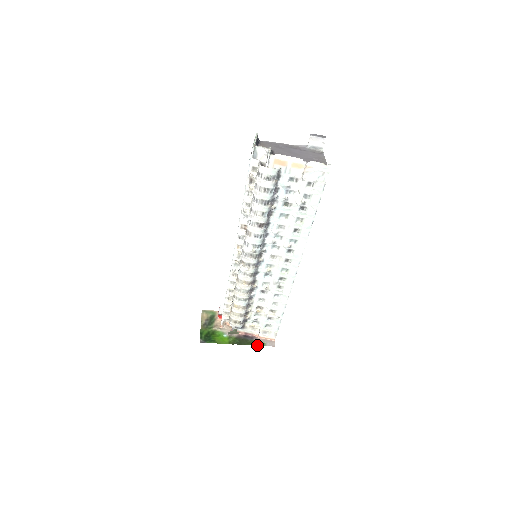
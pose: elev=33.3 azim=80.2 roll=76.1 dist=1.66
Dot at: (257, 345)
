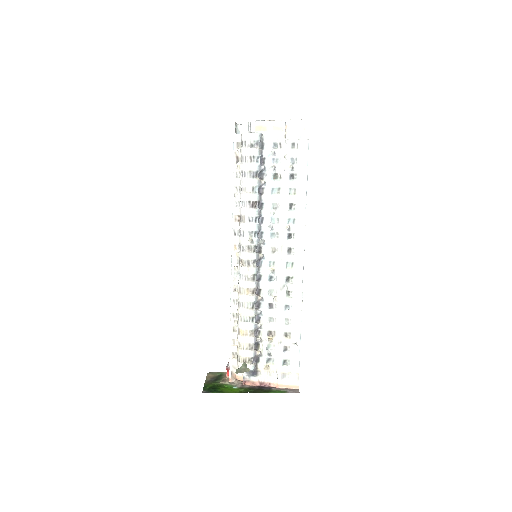
Dot at: (276, 392)
